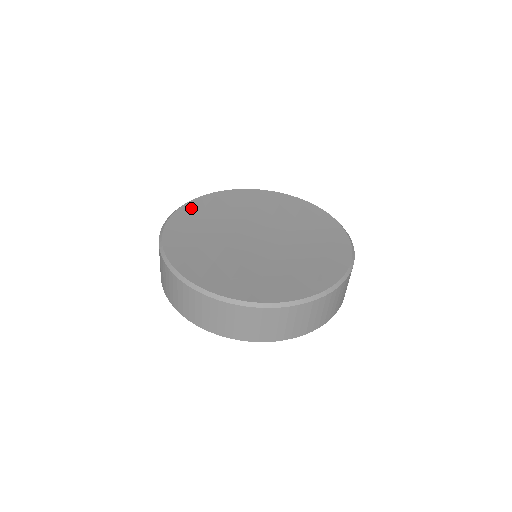
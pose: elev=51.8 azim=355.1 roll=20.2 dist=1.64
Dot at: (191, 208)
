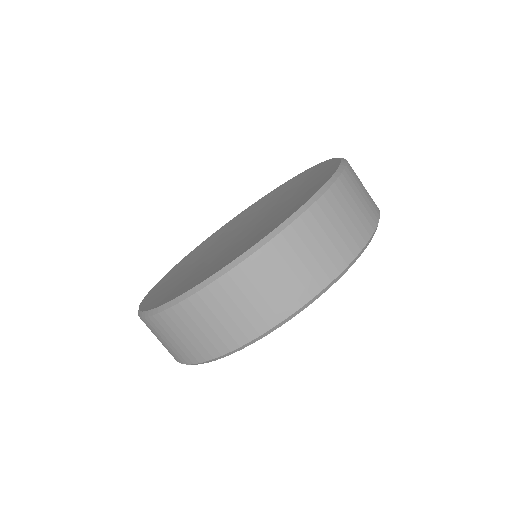
Dot at: (184, 260)
